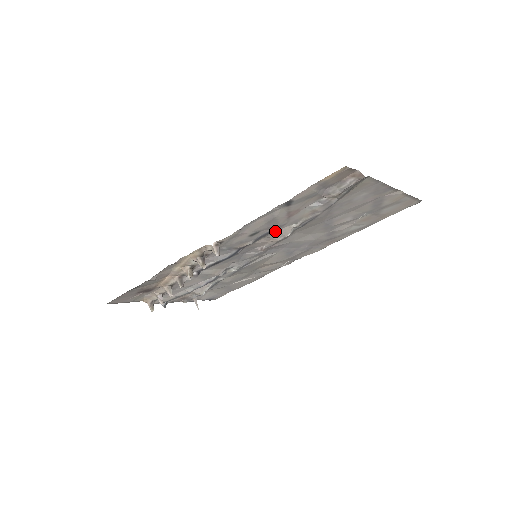
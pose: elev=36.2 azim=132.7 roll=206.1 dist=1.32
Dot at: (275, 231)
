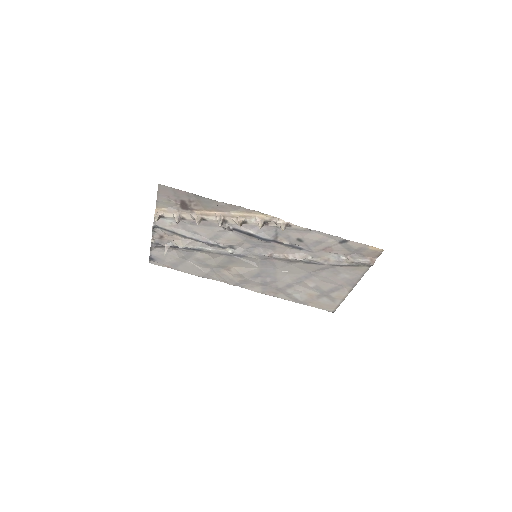
Dot at: (301, 251)
